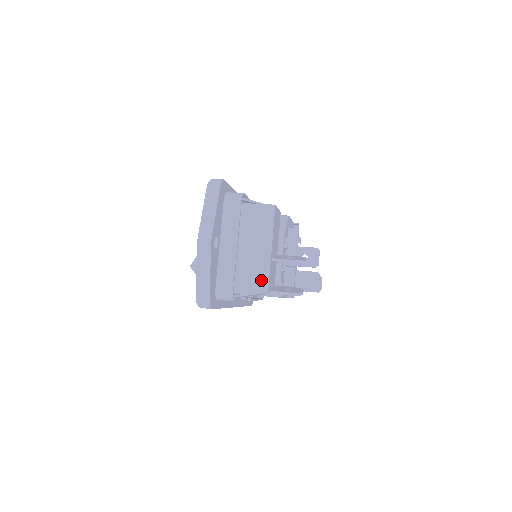
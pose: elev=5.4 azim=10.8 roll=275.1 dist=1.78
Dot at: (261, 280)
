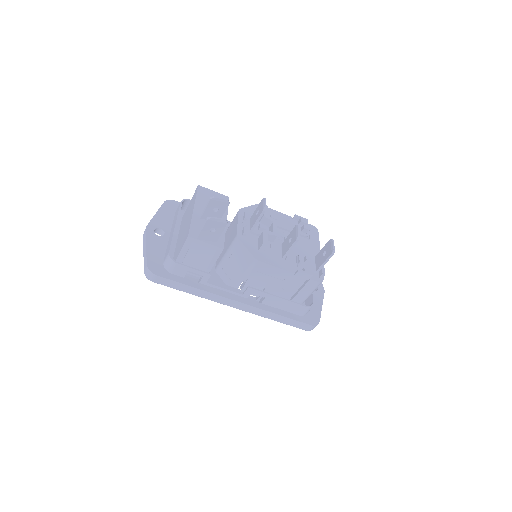
Dot at: (187, 233)
